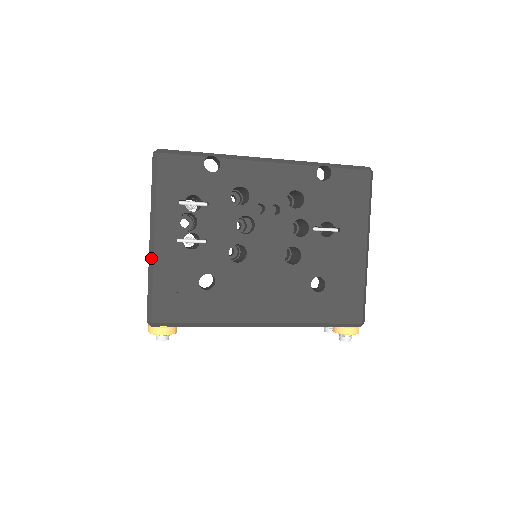
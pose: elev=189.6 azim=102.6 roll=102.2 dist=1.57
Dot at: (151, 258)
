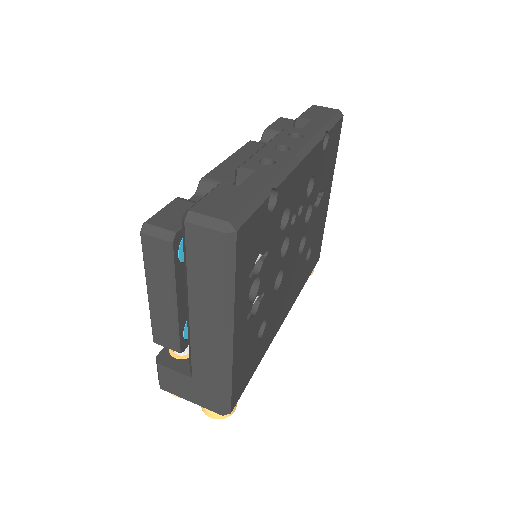
Dot at: (228, 359)
